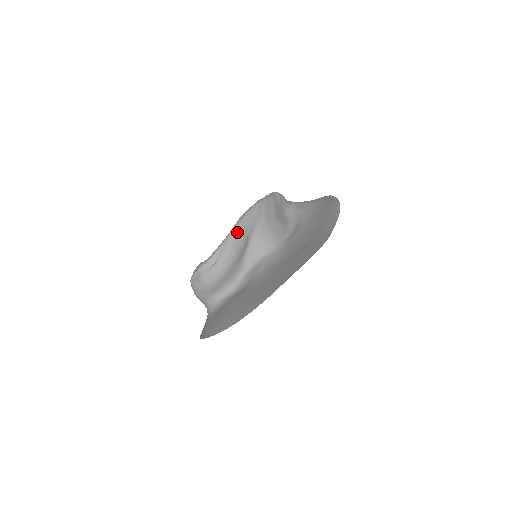
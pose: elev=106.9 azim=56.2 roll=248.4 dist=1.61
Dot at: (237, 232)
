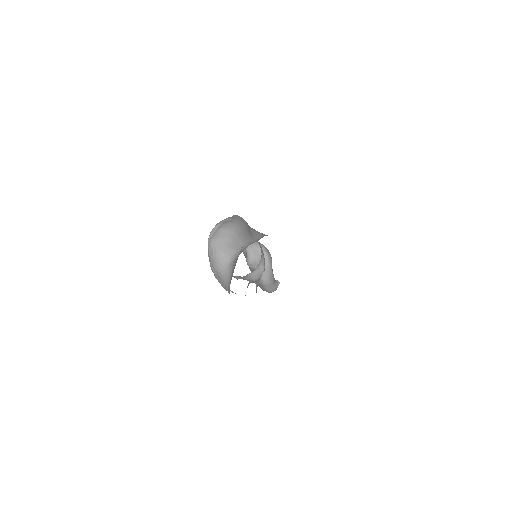
Dot at: occluded
